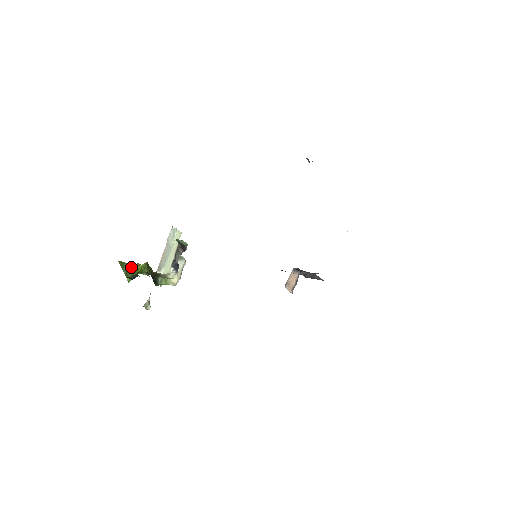
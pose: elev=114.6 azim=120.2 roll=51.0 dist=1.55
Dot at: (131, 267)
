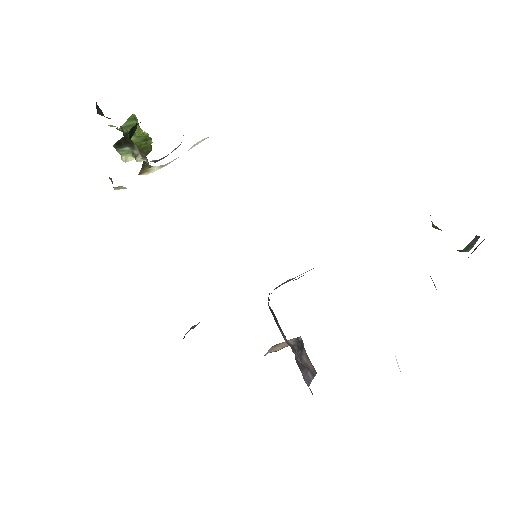
Dot at: (136, 129)
